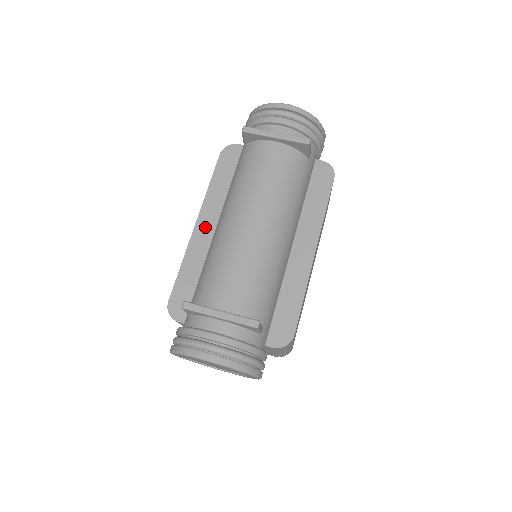
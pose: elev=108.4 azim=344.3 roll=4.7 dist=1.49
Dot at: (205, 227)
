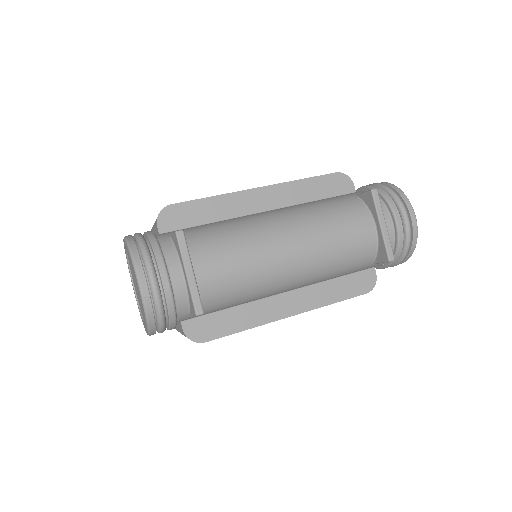
Dot at: (261, 199)
